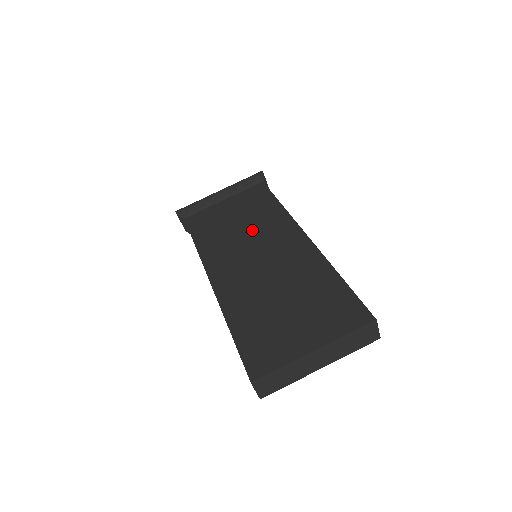
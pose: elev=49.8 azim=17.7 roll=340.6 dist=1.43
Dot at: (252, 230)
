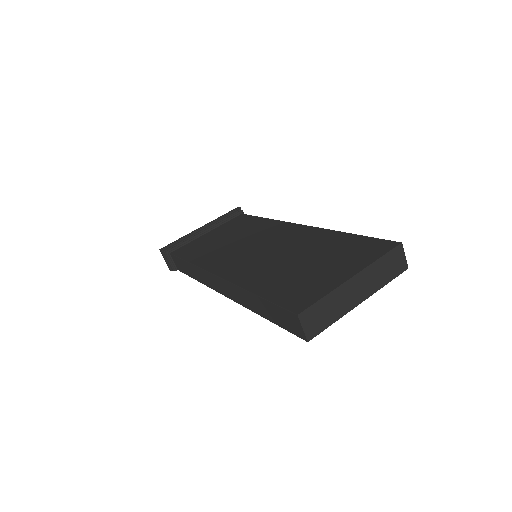
Dot at: (246, 238)
